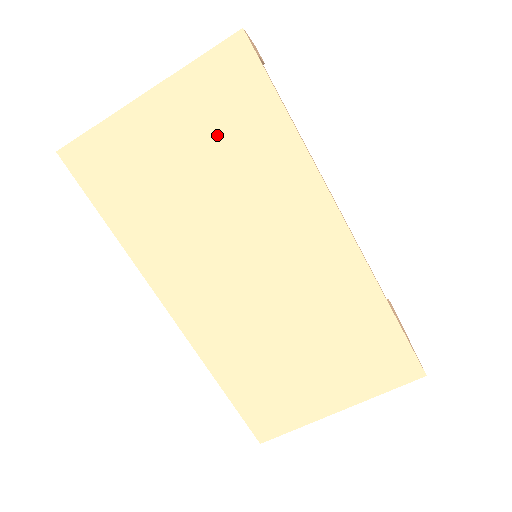
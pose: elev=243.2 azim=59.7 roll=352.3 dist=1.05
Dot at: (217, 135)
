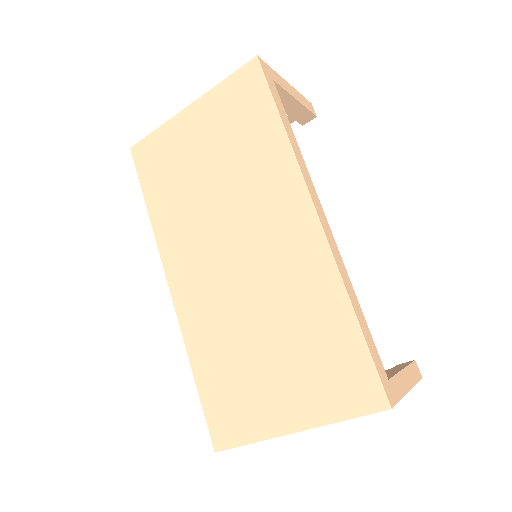
Dot at: (228, 134)
